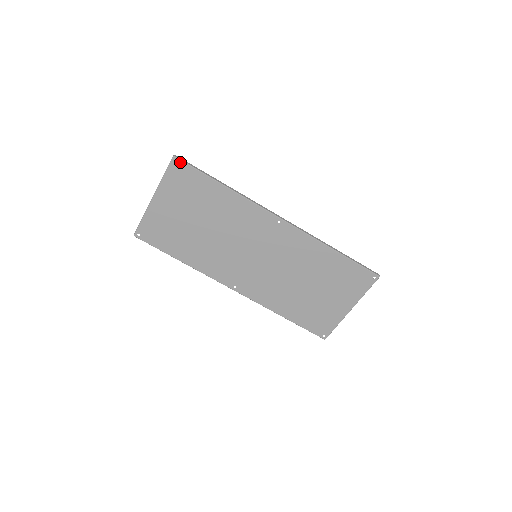
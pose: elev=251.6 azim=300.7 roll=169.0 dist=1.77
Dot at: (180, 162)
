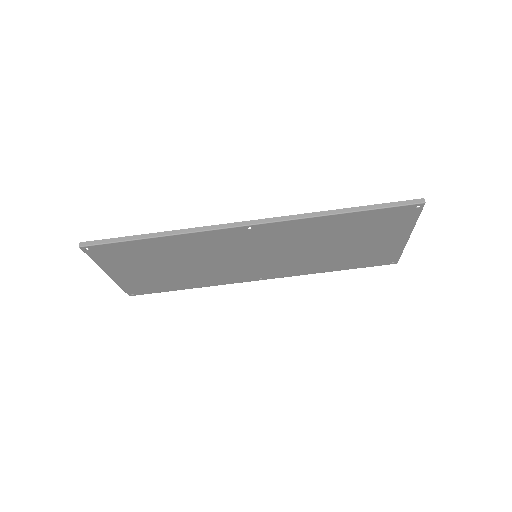
Dot at: (92, 247)
